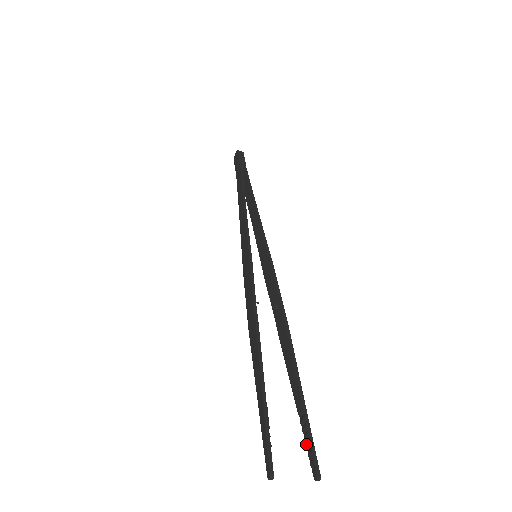
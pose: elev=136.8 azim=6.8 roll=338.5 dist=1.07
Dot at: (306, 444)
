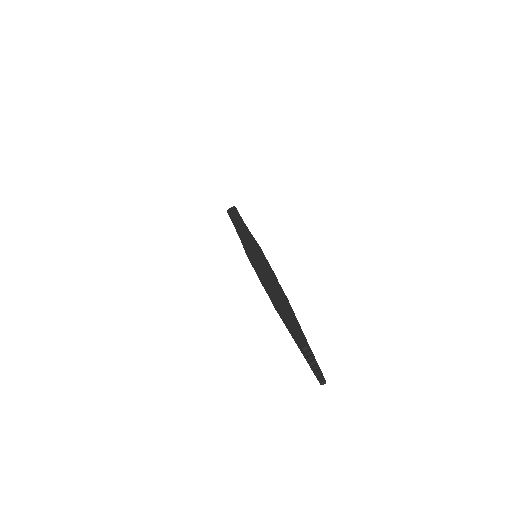
Dot at: (309, 362)
